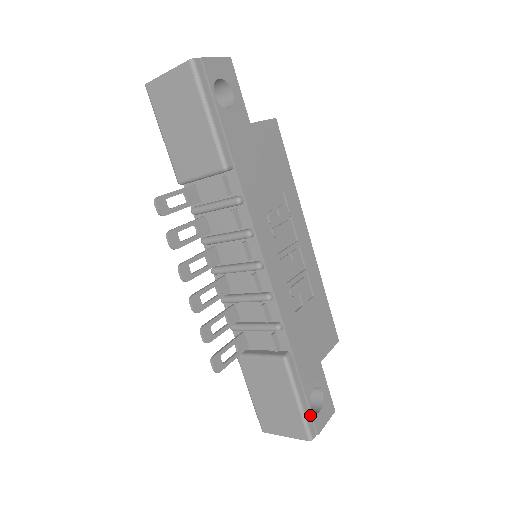
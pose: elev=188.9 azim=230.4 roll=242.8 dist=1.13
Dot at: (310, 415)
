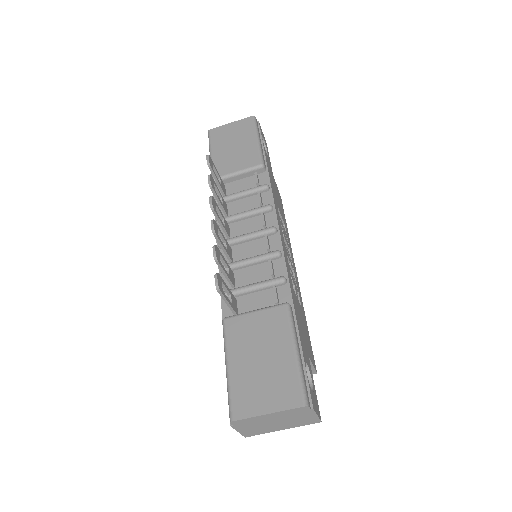
Dot at: (305, 380)
